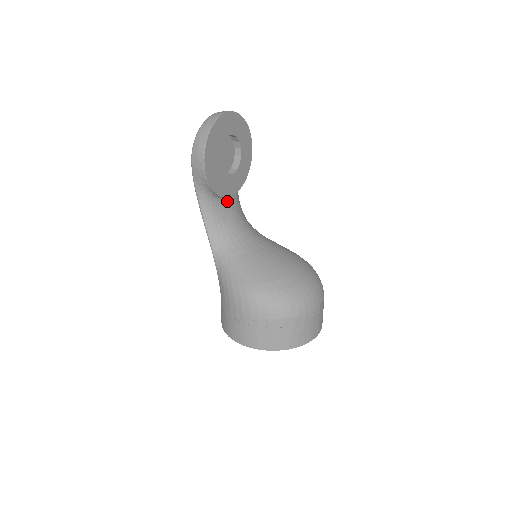
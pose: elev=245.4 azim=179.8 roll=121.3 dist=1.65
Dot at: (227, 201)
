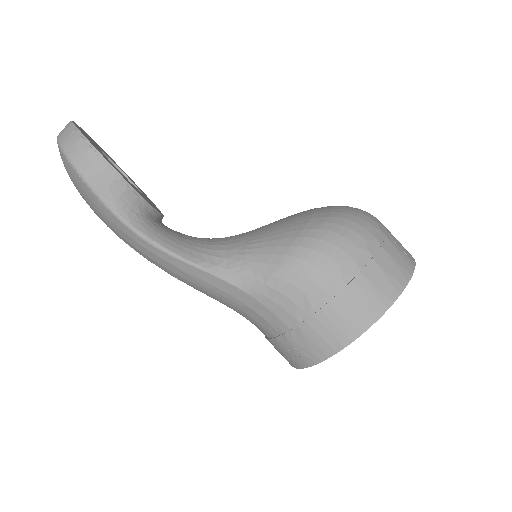
Dot at: occluded
